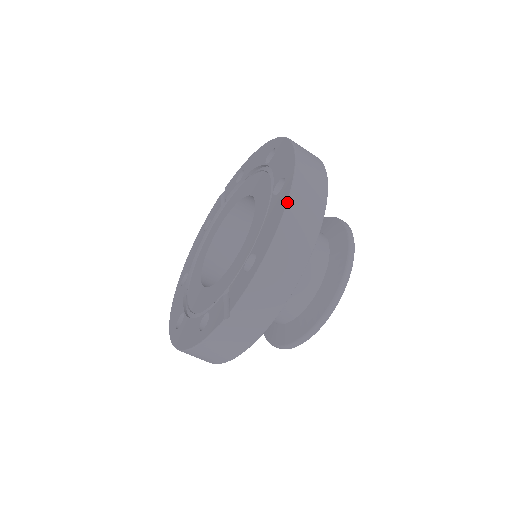
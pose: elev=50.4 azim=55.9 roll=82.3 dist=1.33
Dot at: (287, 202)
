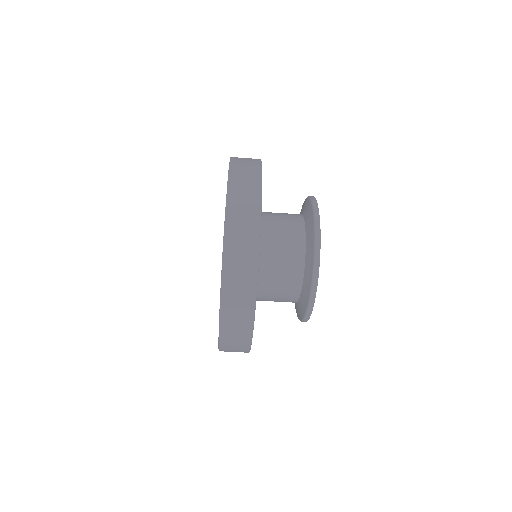
Dot at: (219, 314)
